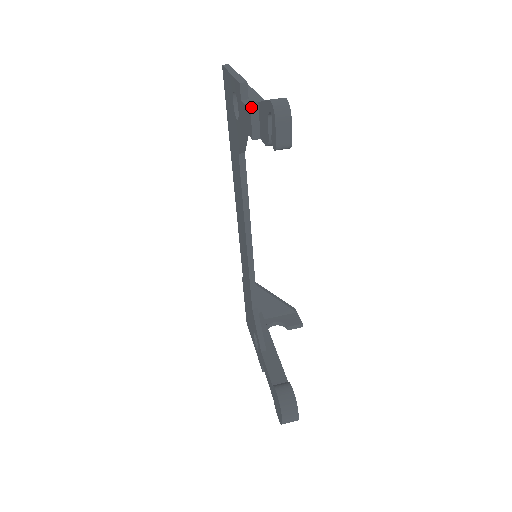
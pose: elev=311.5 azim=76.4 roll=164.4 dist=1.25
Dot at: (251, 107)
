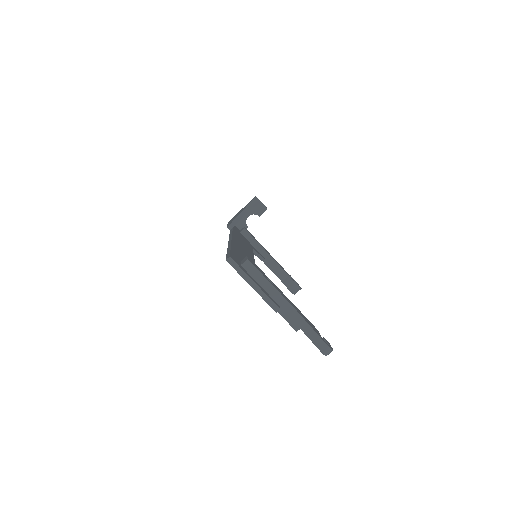
Dot at: (296, 331)
